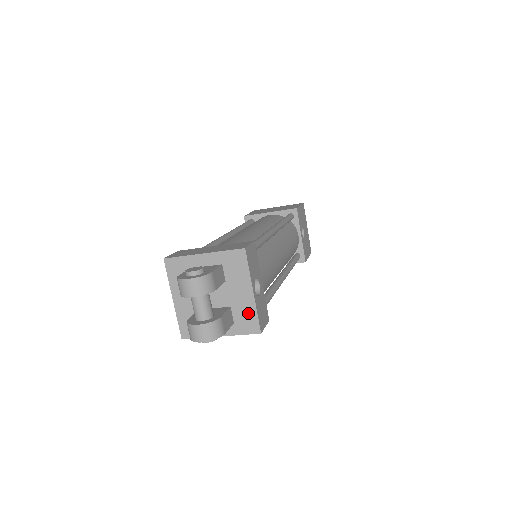
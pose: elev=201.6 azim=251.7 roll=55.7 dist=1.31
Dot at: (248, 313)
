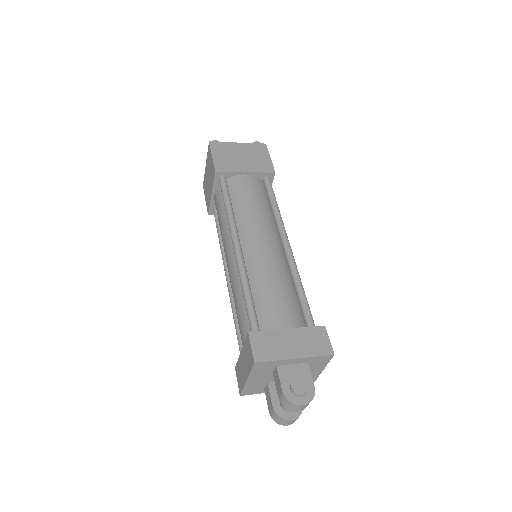
Dot at: occluded
